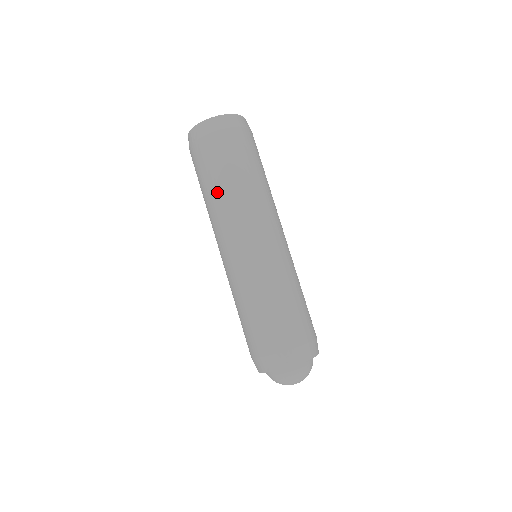
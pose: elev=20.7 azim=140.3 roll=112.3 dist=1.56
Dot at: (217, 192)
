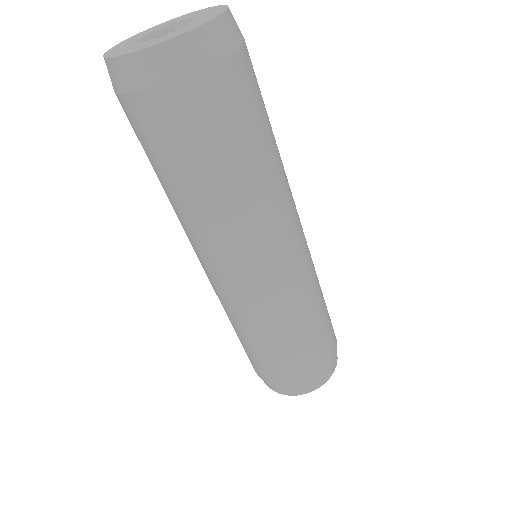
Dot at: (191, 200)
